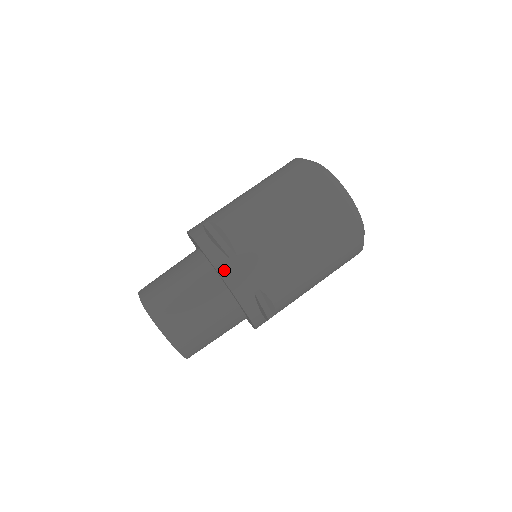
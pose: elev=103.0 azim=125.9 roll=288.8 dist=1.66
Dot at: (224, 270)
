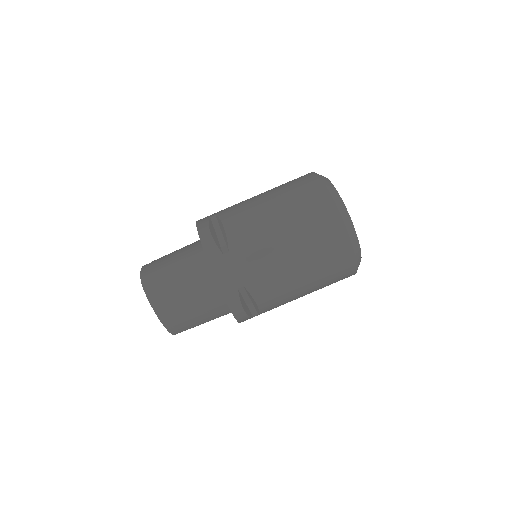
Dot at: (214, 262)
